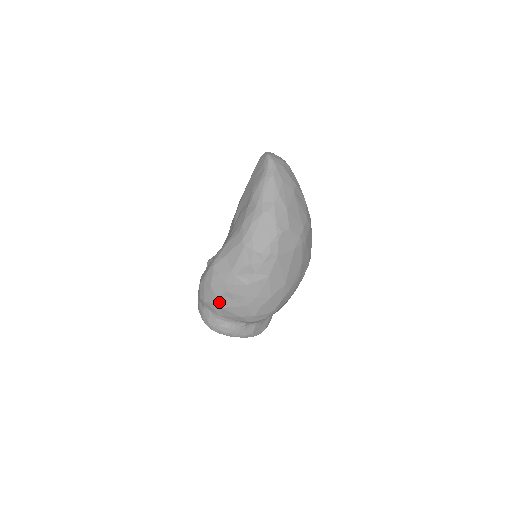
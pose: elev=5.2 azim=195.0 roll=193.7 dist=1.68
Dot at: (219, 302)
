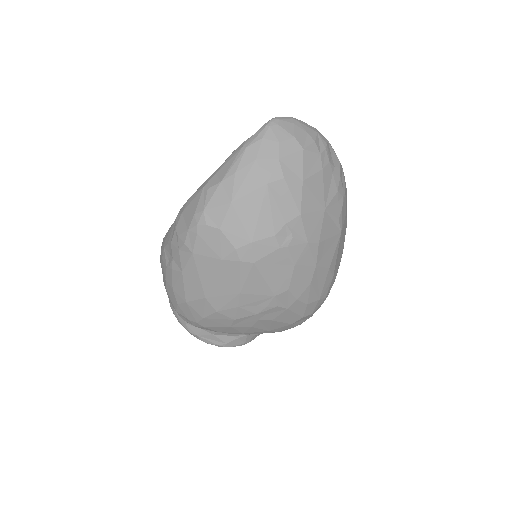
Dot at: occluded
